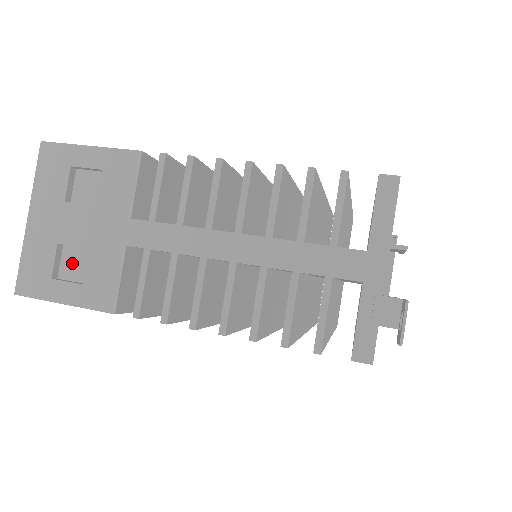
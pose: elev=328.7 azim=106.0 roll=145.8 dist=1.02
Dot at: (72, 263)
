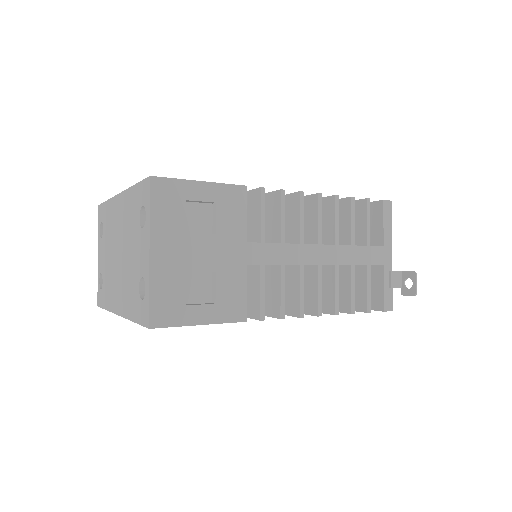
Dot at: (194, 288)
